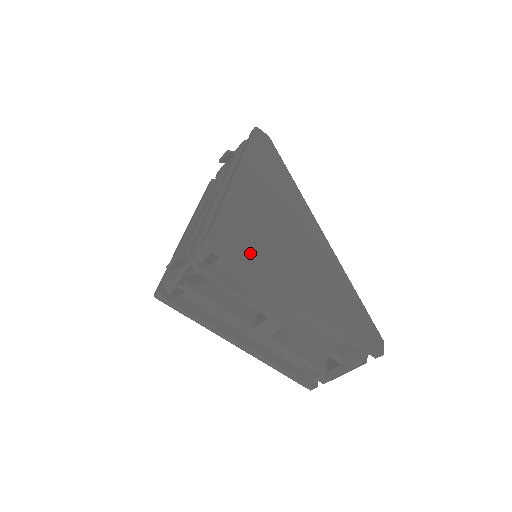
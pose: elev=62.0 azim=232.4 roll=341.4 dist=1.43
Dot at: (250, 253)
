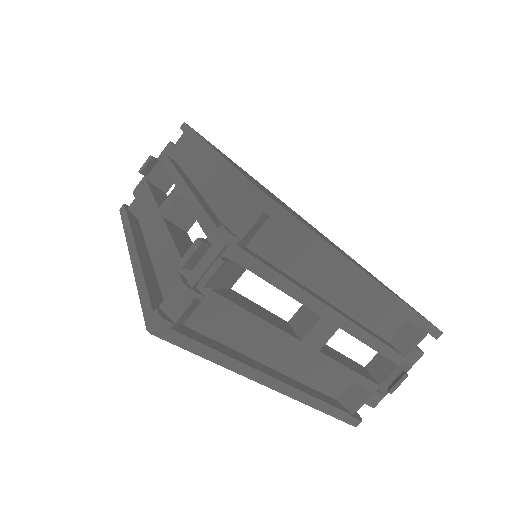
Dot at: (297, 217)
